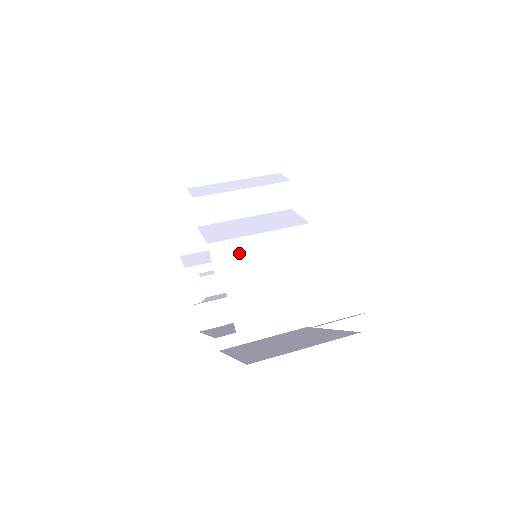
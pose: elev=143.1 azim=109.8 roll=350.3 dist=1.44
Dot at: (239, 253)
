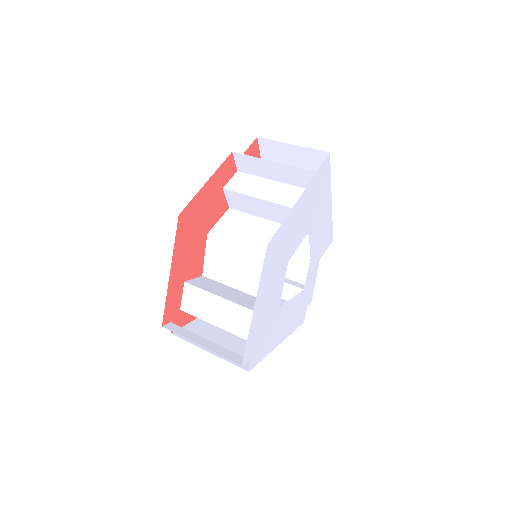
Dot at: (225, 253)
